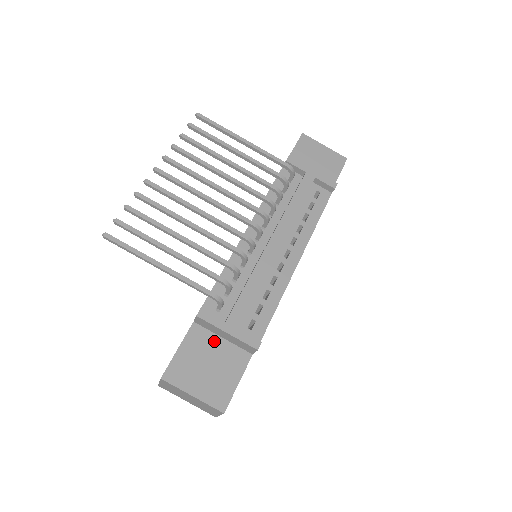
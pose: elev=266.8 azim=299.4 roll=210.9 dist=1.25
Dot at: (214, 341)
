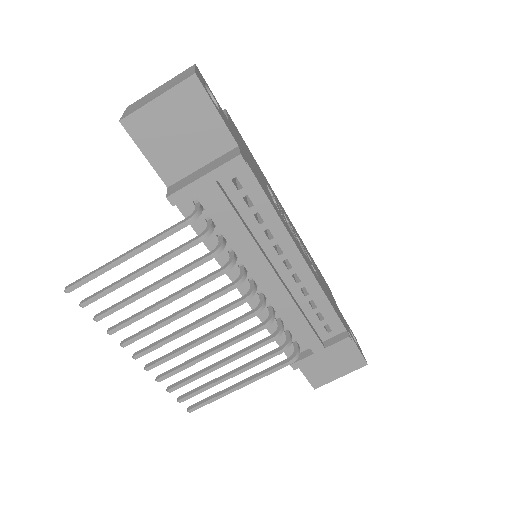
Dot at: occluded
